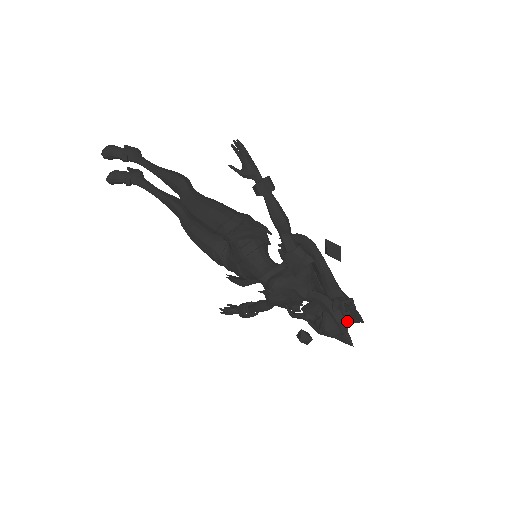
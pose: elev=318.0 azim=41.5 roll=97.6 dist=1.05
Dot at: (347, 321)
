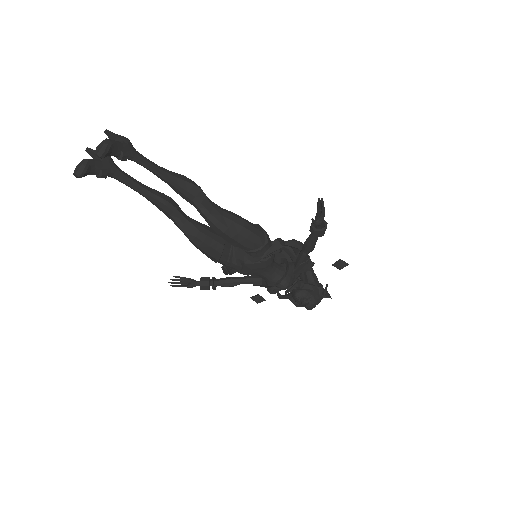
Dot at: occluded
